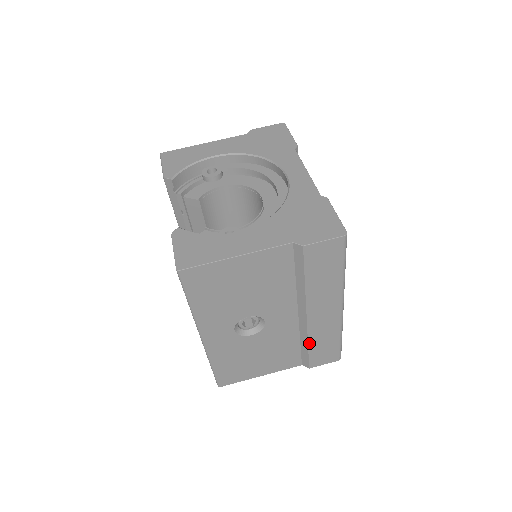
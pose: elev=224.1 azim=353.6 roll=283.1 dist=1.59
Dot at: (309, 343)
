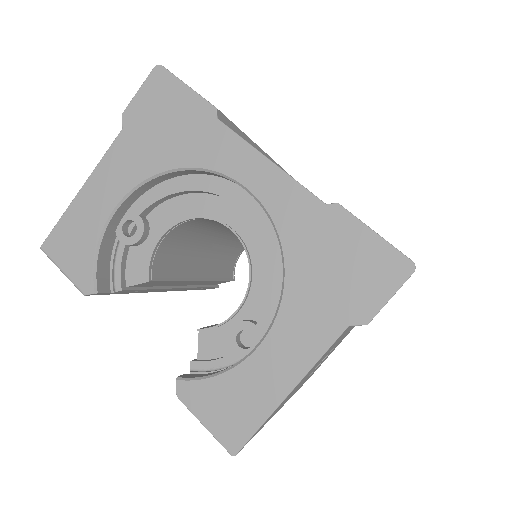
Dot at: occluded
